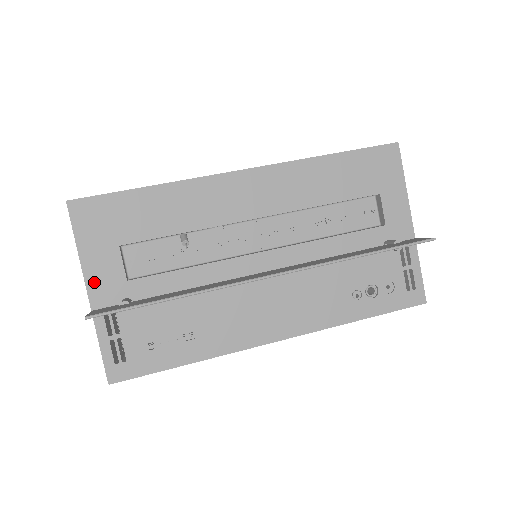
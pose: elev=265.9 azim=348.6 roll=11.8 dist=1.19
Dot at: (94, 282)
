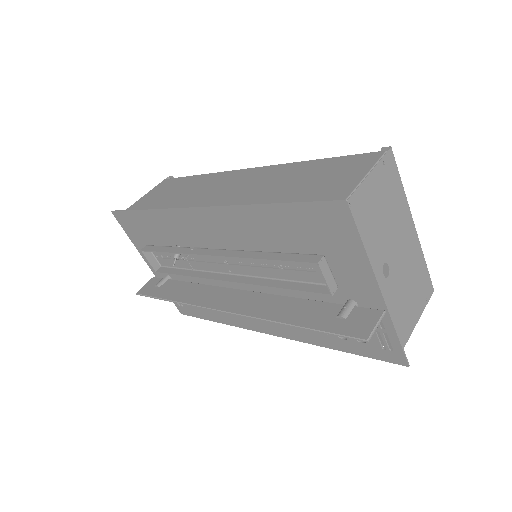
Dot at: occluded
